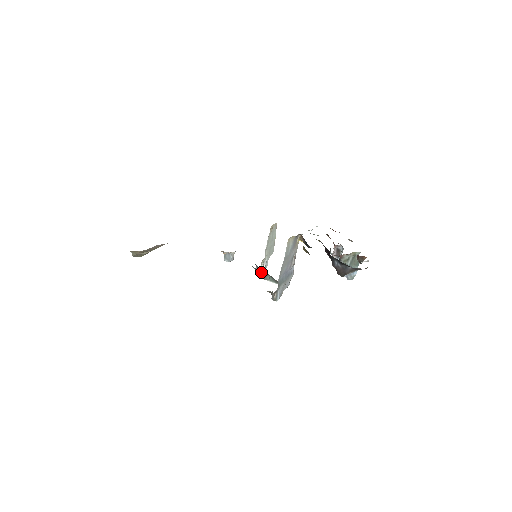
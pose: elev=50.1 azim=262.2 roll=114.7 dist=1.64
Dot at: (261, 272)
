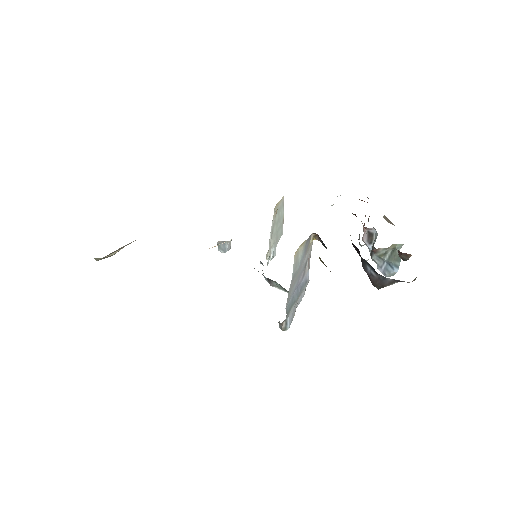
Dot at: occluded
